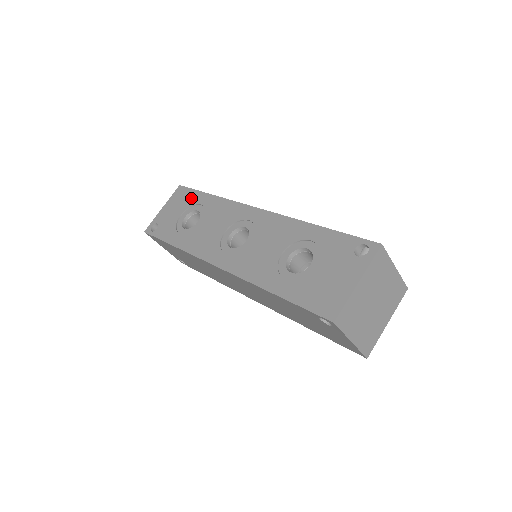
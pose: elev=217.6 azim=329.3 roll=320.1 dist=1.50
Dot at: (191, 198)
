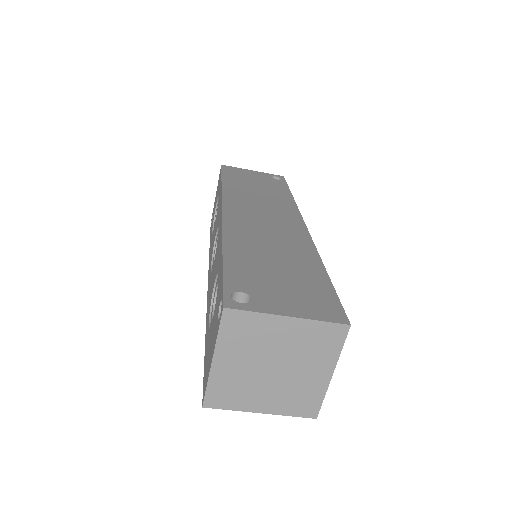
Dot at: (219, 185)
